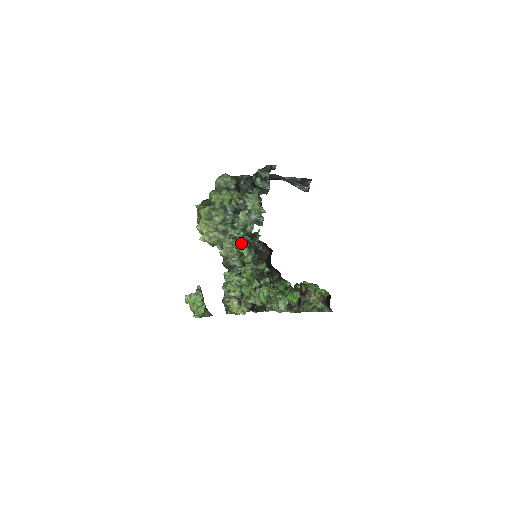
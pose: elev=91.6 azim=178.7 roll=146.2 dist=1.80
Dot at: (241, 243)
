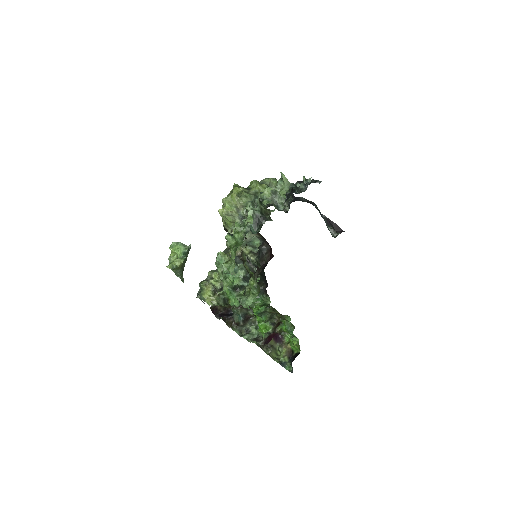
Dot at: occluded
